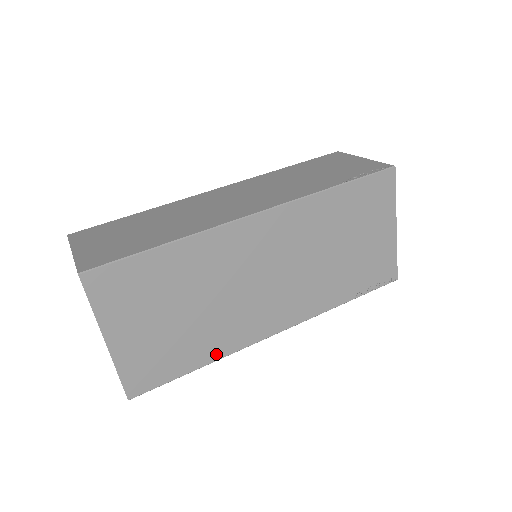
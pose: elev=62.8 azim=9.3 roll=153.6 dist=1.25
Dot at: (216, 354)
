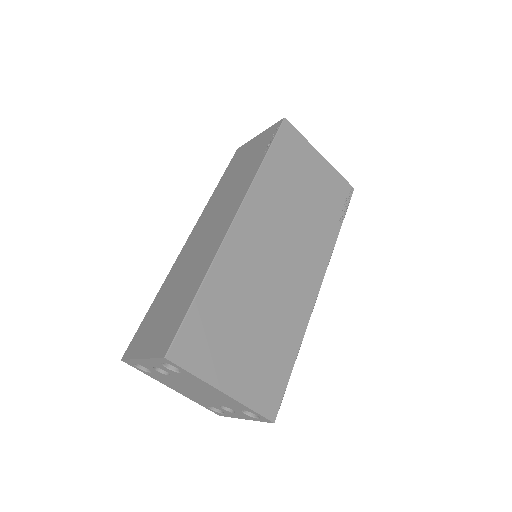
Dot at: (297, 338)
